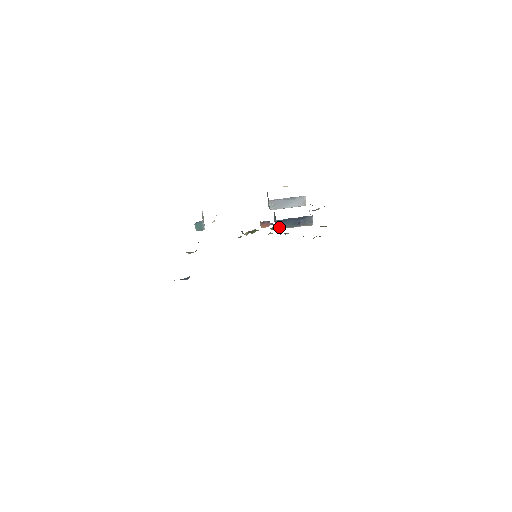
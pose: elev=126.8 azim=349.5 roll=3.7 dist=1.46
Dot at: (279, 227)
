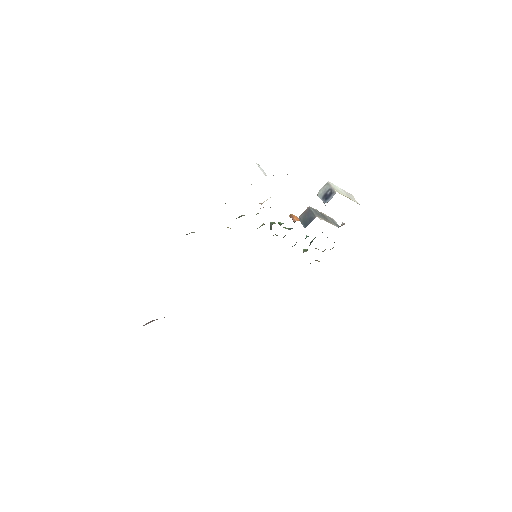
Dot at: (301, 221)
